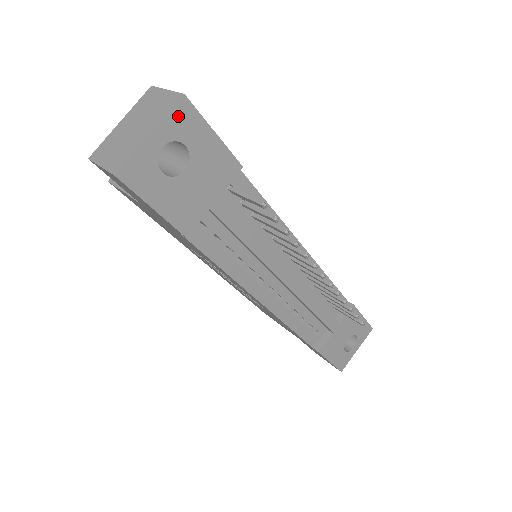
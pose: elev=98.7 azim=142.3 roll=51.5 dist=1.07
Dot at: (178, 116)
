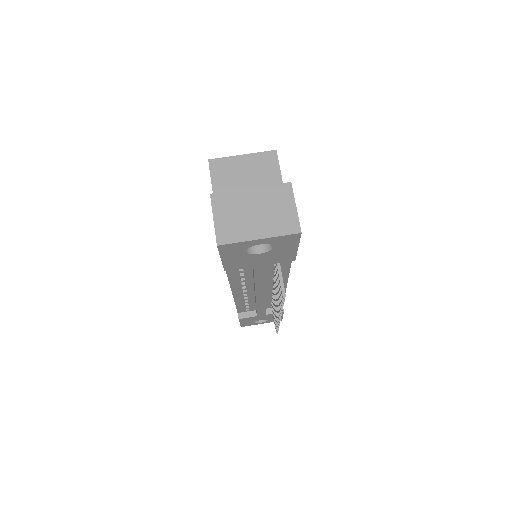
Dot at: (286, 238)
